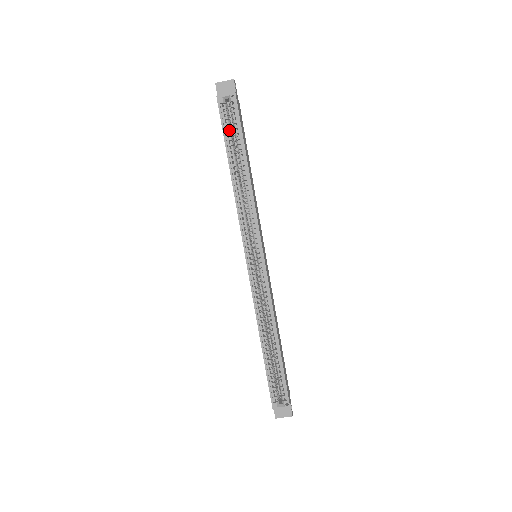
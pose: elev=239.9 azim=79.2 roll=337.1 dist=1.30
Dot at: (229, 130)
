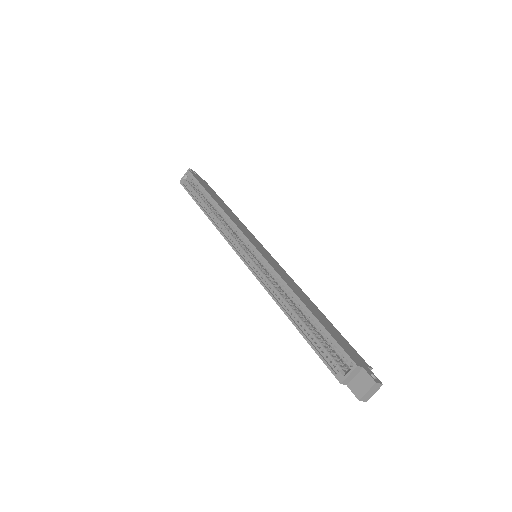
Dot at: (195, 192)
